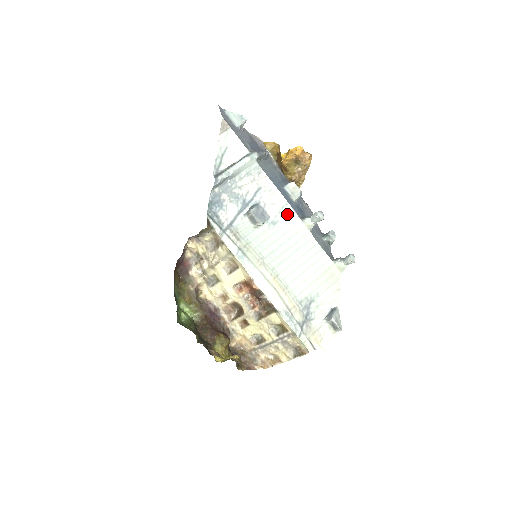
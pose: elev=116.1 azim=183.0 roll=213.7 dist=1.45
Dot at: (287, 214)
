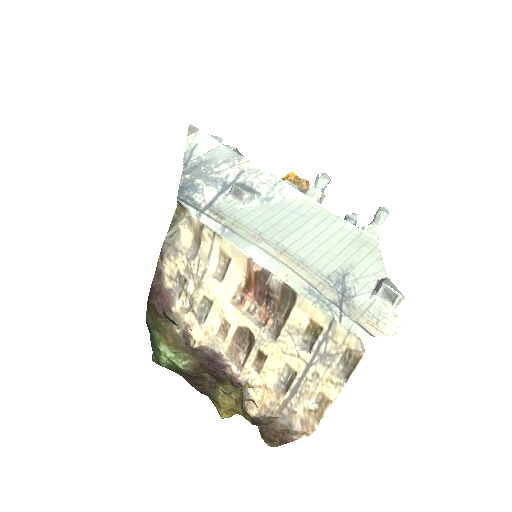
Dot at: (283, 190)
